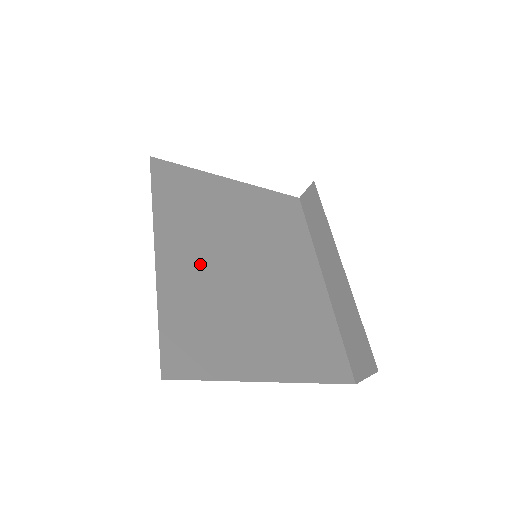
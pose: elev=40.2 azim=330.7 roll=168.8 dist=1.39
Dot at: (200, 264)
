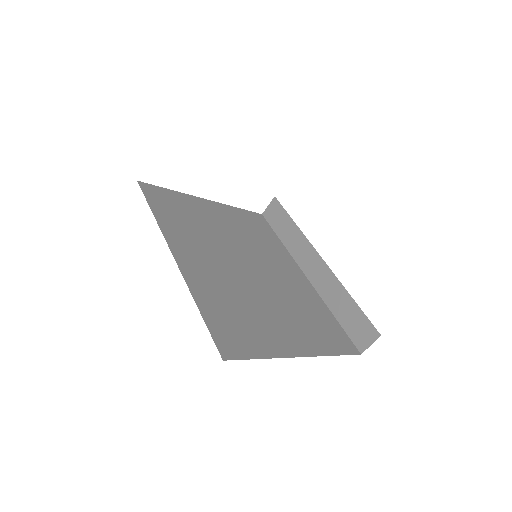
Dot at: (212, 267)
